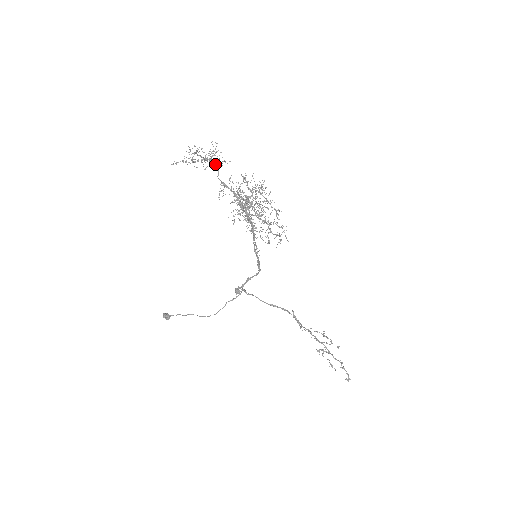
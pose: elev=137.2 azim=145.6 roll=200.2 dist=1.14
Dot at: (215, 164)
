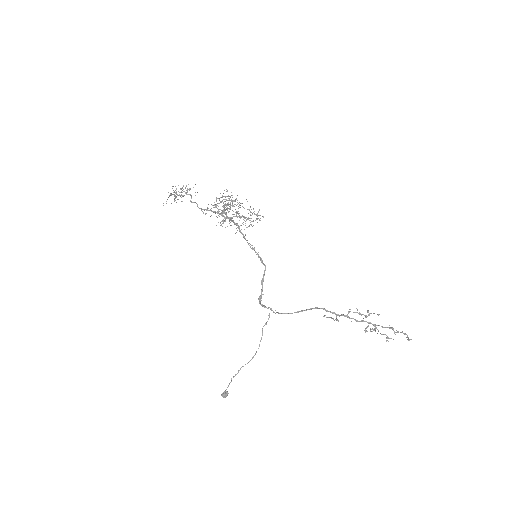
Dot at: (193, 202)
